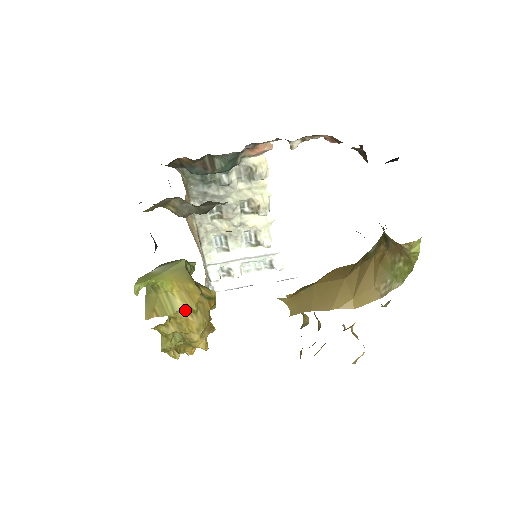
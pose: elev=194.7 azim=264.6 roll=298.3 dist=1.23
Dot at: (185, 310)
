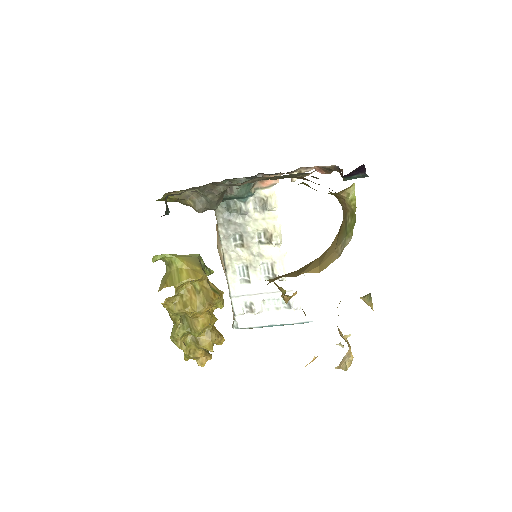
Dot at: (191, 290)
